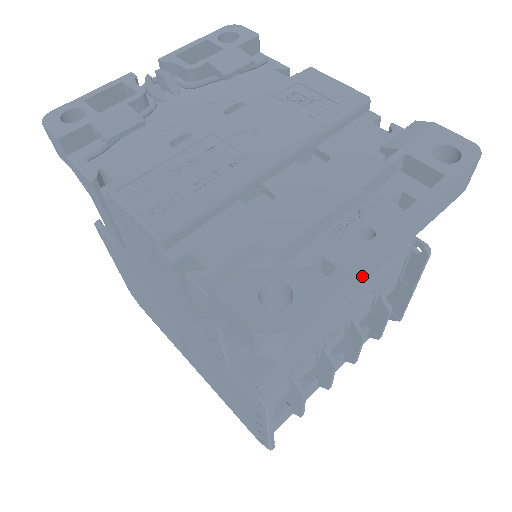
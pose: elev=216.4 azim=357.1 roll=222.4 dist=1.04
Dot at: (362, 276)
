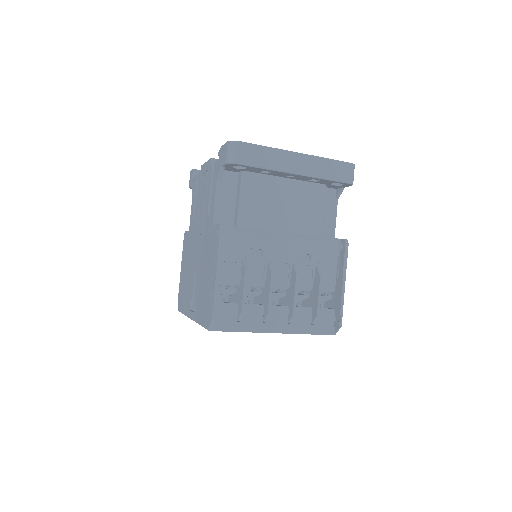
Dot at: (281, 162)
